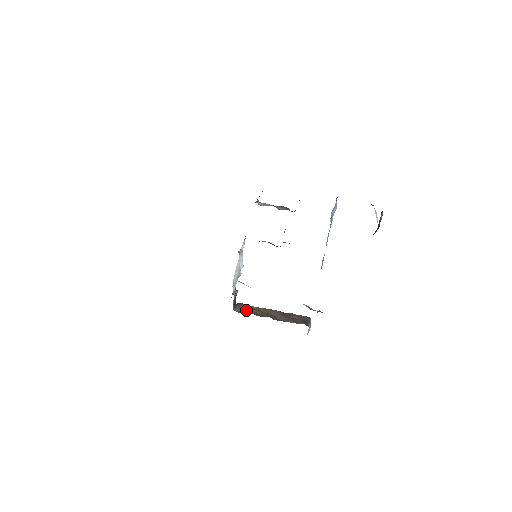
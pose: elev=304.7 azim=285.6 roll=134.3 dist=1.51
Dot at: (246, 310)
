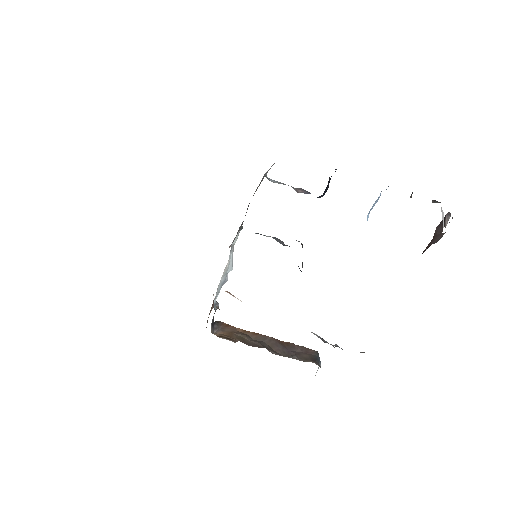
Dot at: (230, 334)
